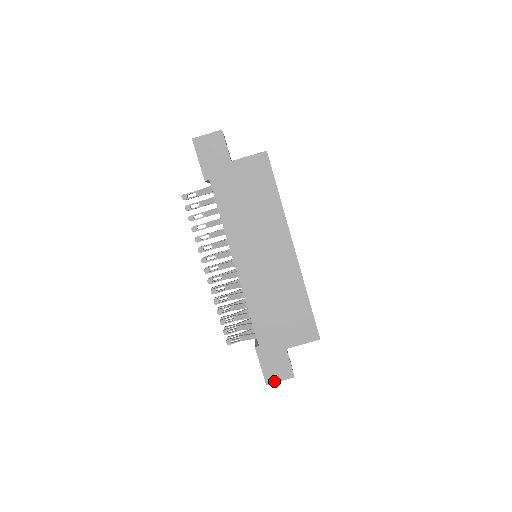
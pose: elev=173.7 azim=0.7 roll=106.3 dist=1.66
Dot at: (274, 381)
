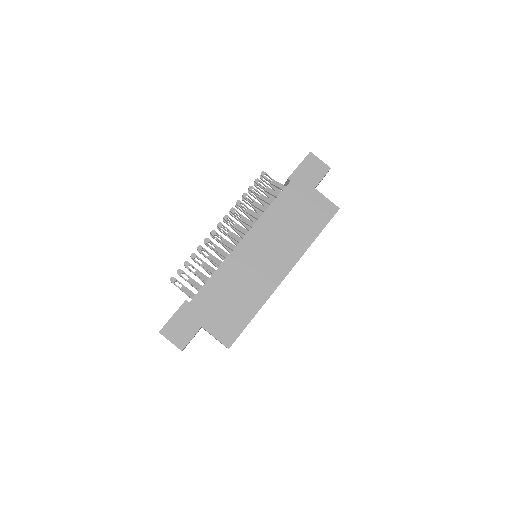
Dot at: (167, 336)
